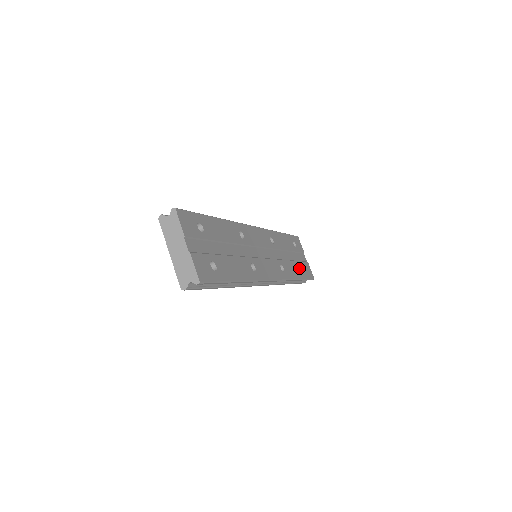
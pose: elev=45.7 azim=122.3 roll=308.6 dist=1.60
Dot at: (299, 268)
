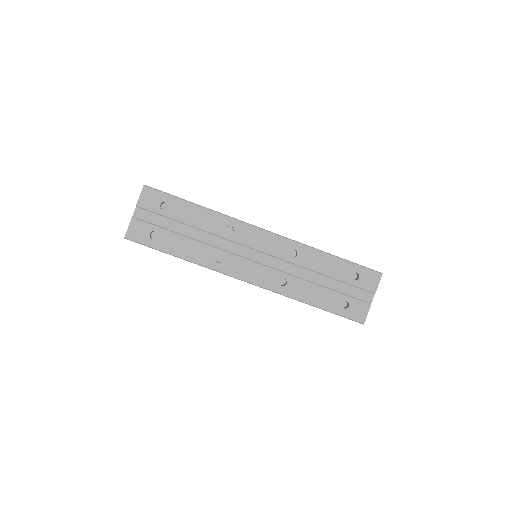
Dot at: (332, 299)
